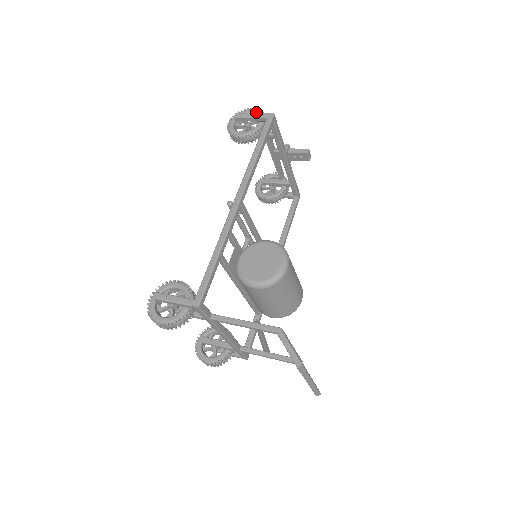
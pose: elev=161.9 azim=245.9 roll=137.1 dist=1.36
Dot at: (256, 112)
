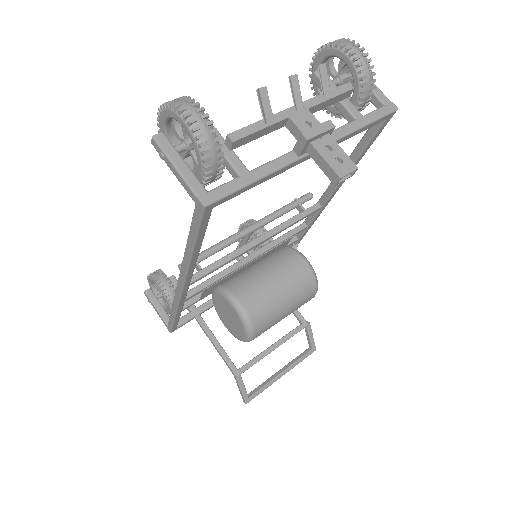
Dot at: (191, 140)
